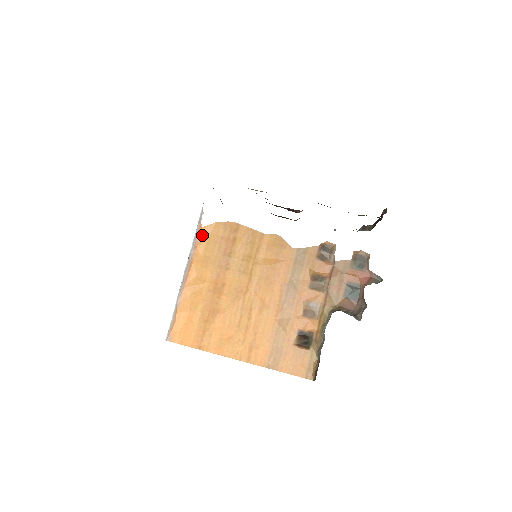
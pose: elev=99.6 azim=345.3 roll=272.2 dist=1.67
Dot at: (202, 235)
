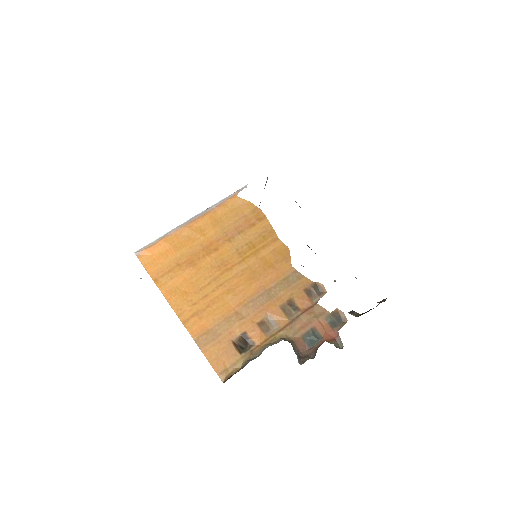
Dot at: (232, 201)
